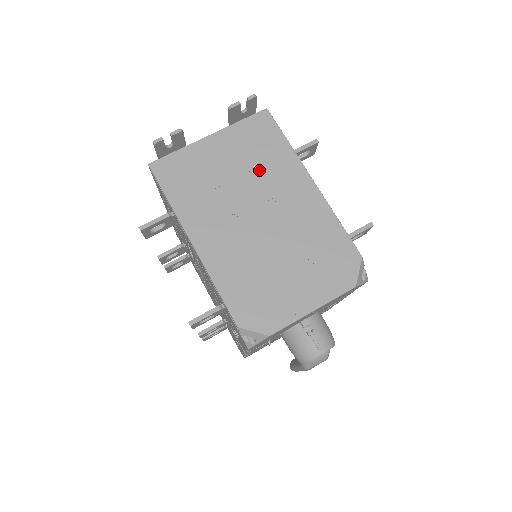
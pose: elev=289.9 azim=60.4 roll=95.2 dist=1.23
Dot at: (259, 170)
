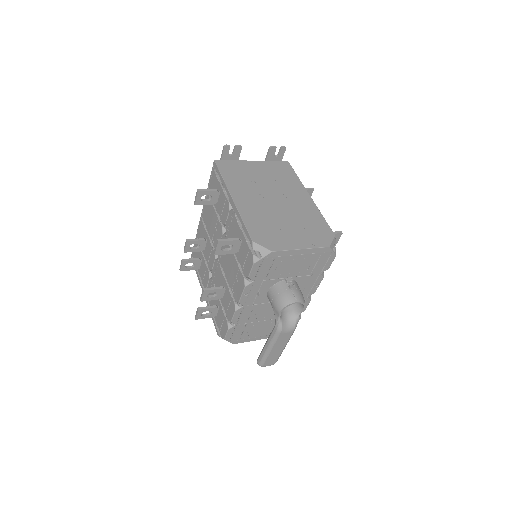
Dot at: (279, 182)
